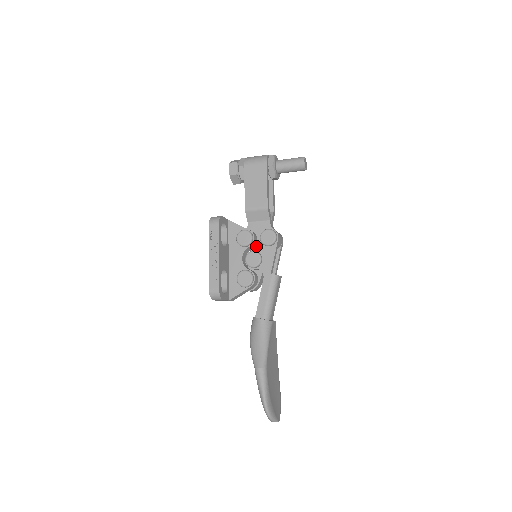
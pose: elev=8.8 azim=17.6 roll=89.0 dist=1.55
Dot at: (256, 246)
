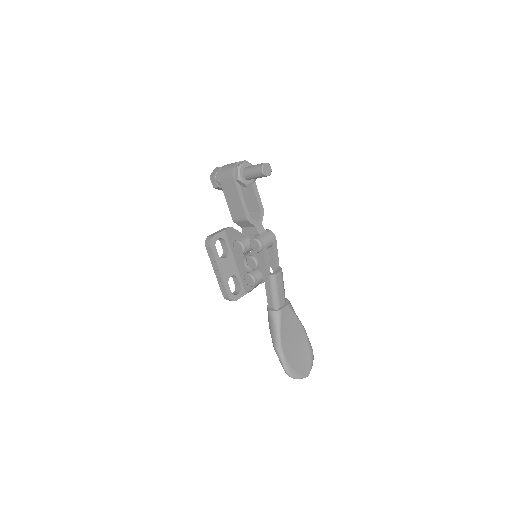
Dot at: (251, 251)
